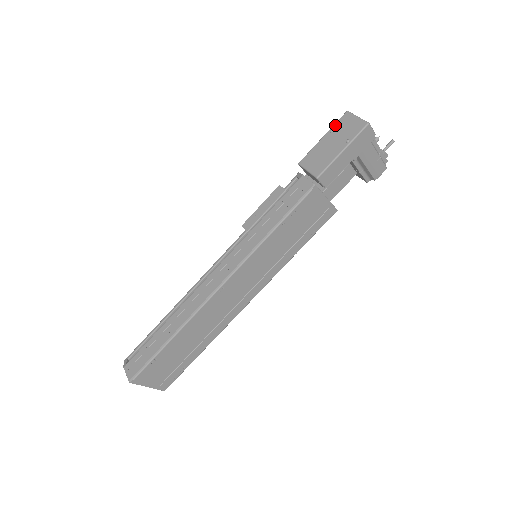
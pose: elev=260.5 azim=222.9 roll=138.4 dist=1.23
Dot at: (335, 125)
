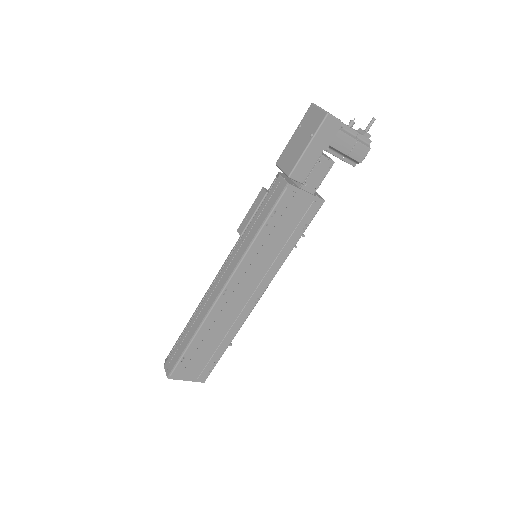
Dot at: (302, 120)
